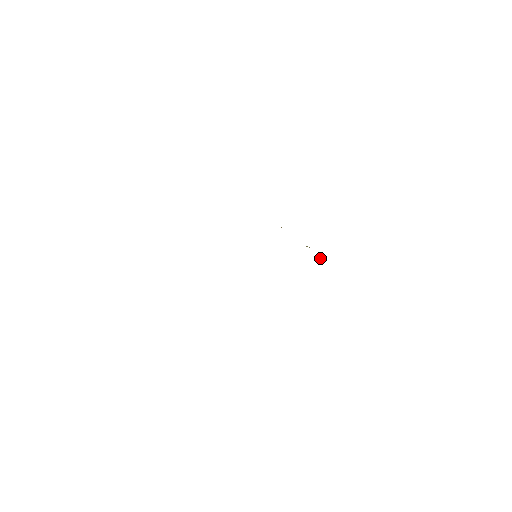
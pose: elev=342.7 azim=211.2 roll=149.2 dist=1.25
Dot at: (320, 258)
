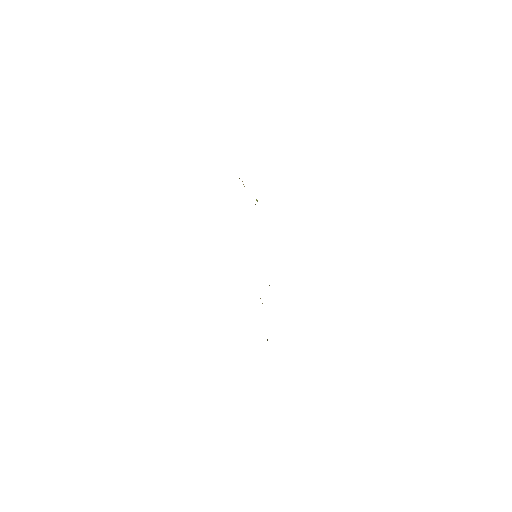
Dot at: occluded
